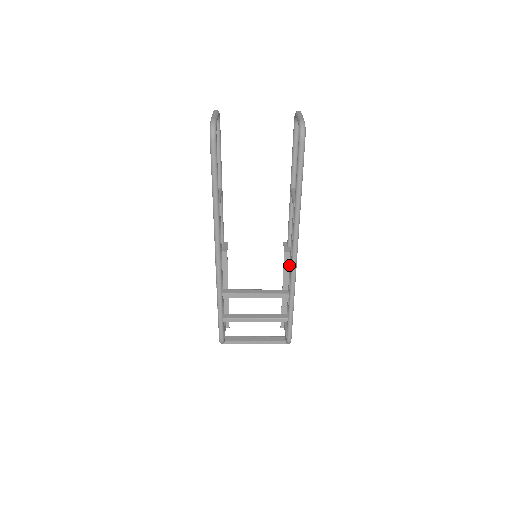
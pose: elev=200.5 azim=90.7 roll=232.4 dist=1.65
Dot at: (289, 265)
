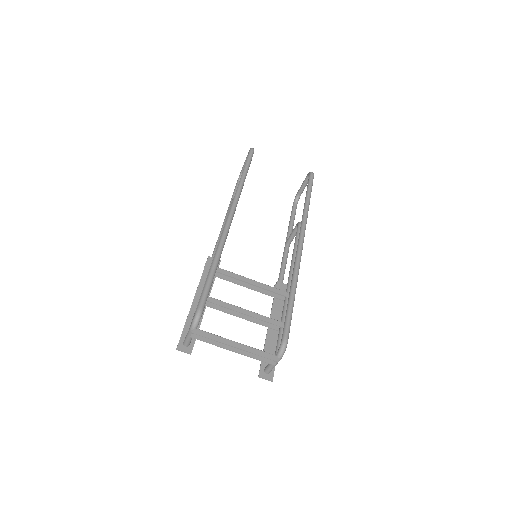
Dot at: occluded
